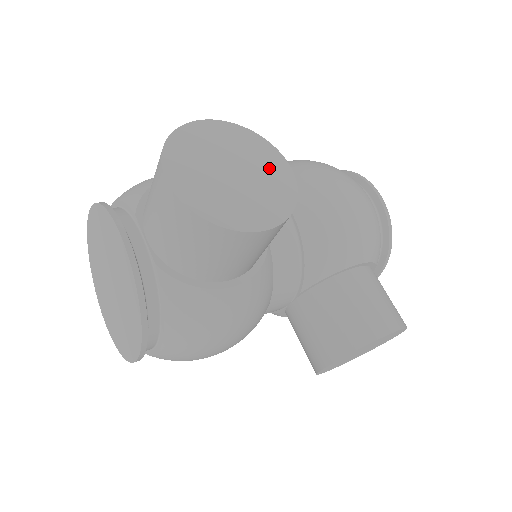
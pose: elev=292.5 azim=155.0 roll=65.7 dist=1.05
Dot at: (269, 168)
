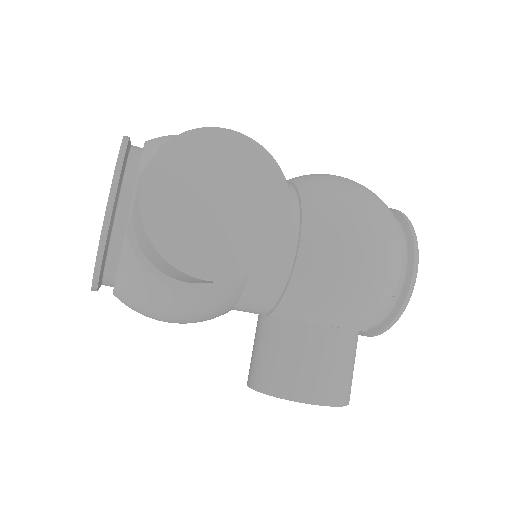
Dot at: (264, 214)
